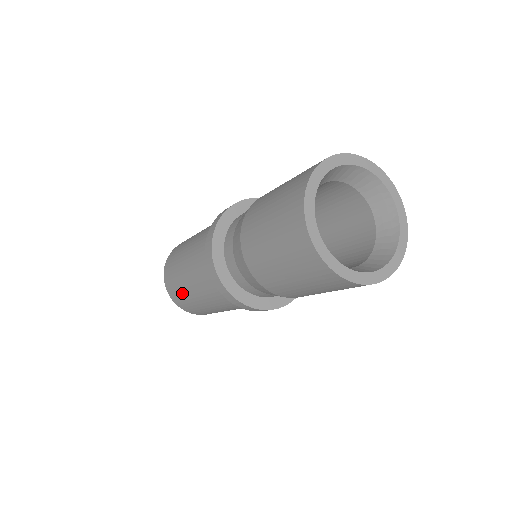
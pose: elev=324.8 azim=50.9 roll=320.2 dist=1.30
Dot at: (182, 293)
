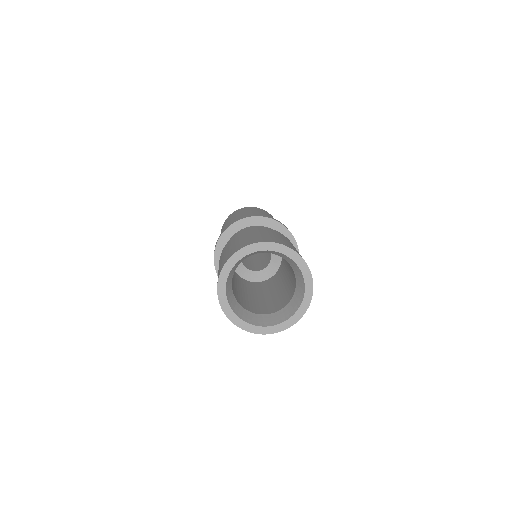
Dot at: occluded
